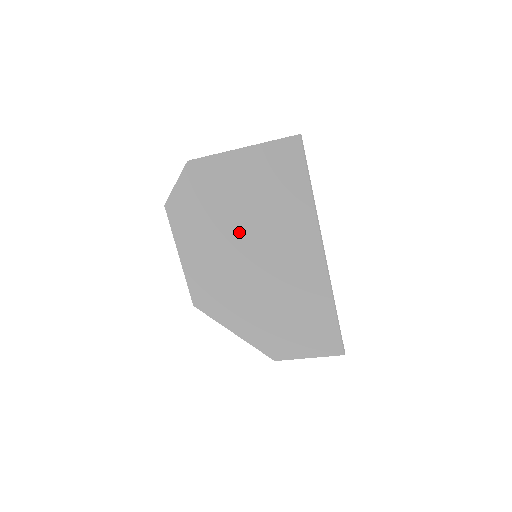
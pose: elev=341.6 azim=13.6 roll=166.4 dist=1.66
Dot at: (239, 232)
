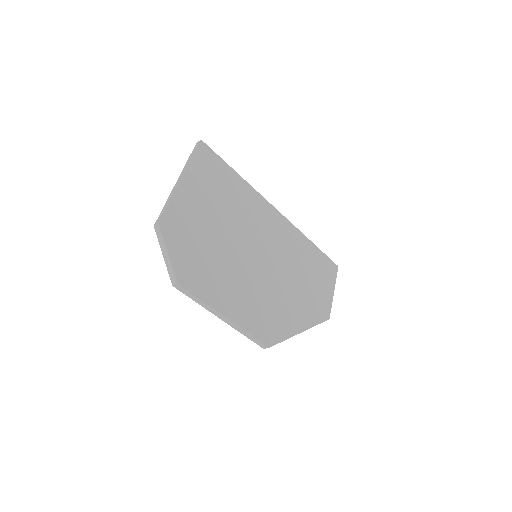
Dot at: (236, 246)
